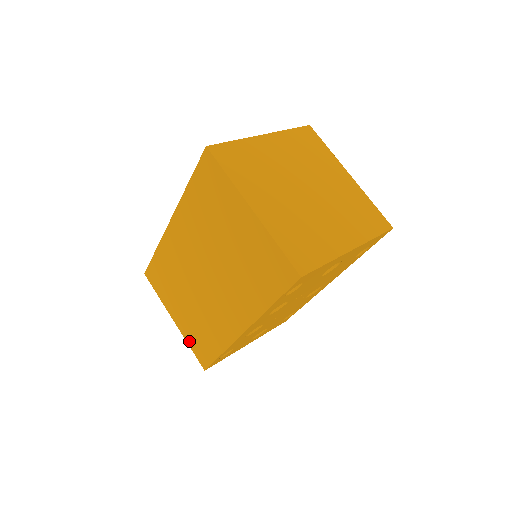
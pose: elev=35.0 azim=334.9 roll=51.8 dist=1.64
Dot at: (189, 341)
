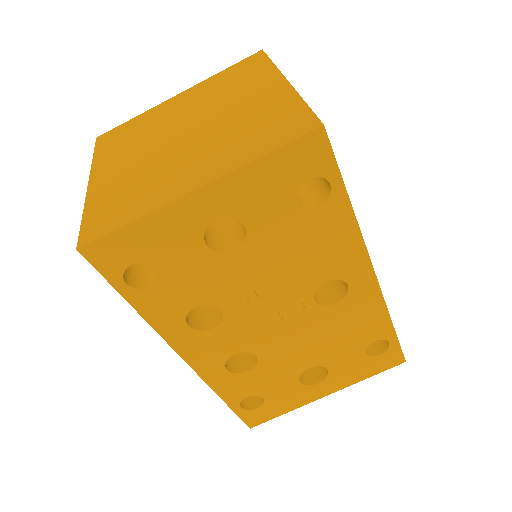
Dot at: occluded
